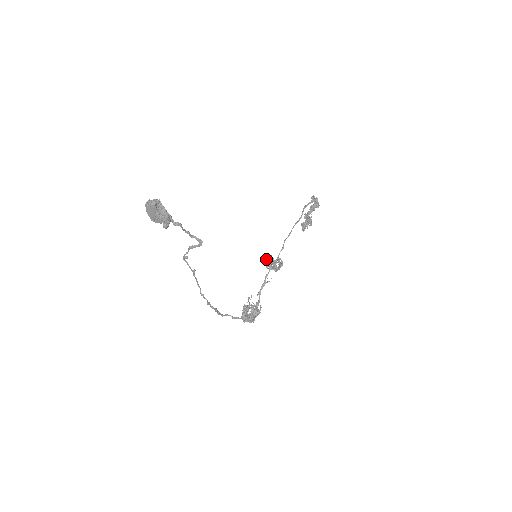
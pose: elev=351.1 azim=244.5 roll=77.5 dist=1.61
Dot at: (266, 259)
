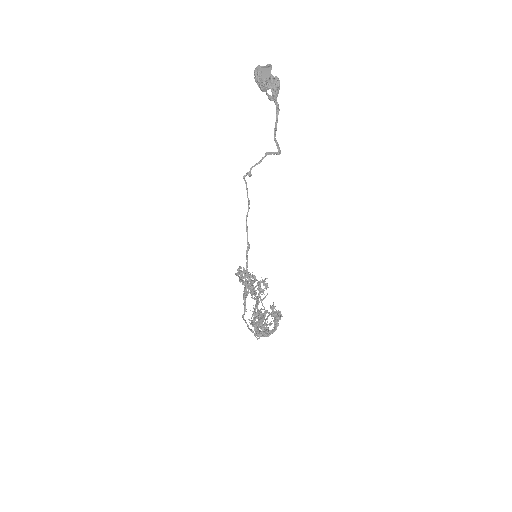
Dot at: occluded
